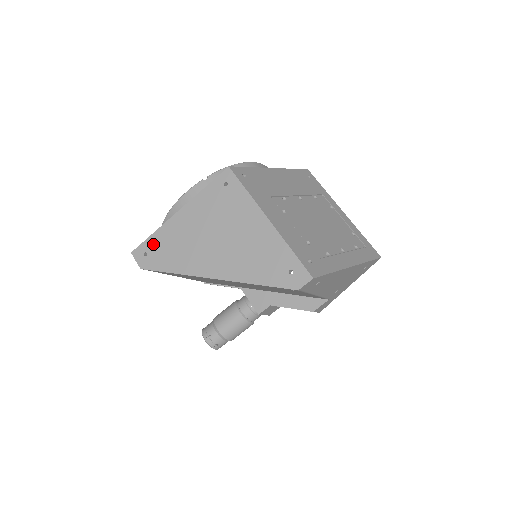
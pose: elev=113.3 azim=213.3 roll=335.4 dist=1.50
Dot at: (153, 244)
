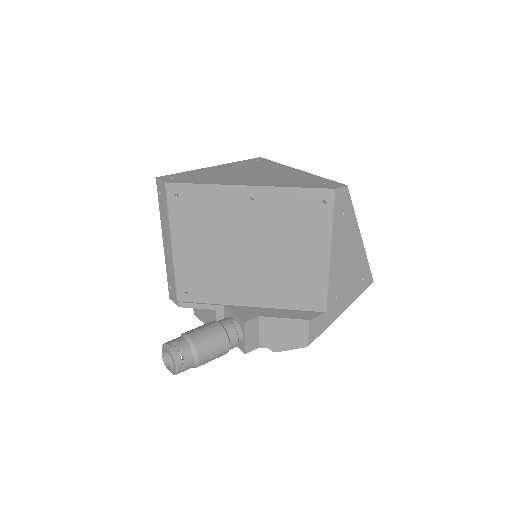
Dot at: (182, 175)
